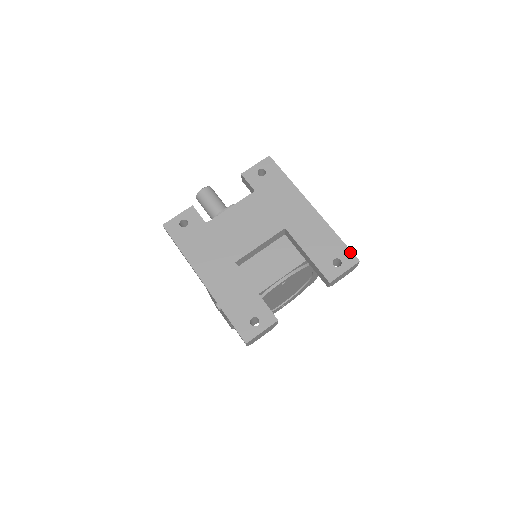
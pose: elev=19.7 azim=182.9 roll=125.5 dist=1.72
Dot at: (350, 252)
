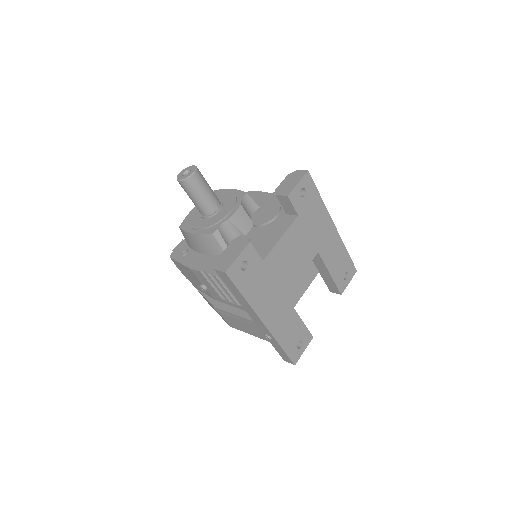
Dot at: (353, 265)
